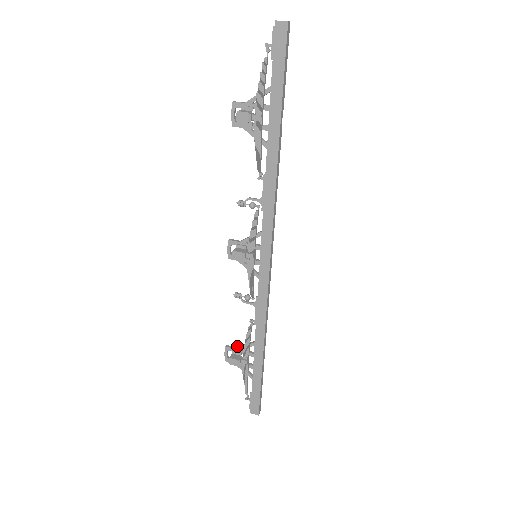
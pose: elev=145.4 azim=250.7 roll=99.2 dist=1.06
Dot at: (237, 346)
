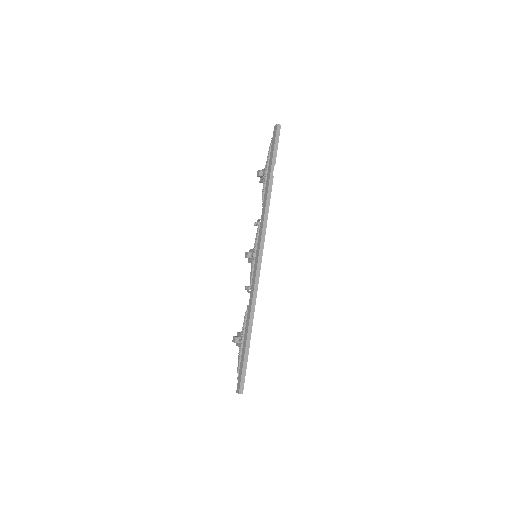
Dot at: occluded
